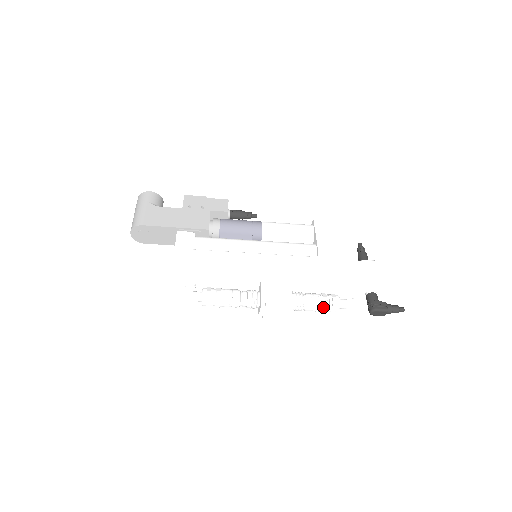
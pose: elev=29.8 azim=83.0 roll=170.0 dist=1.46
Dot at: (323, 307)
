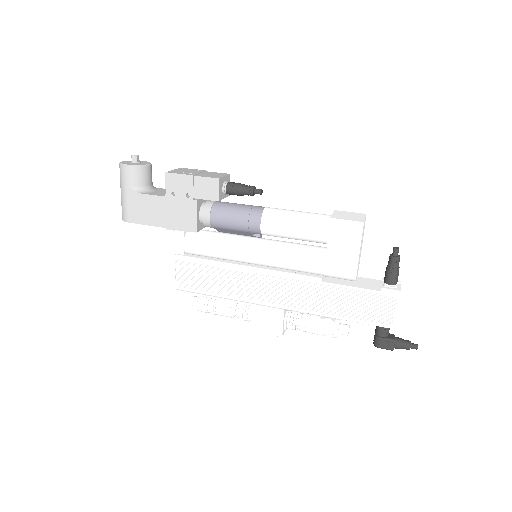
Dot at: occluded
